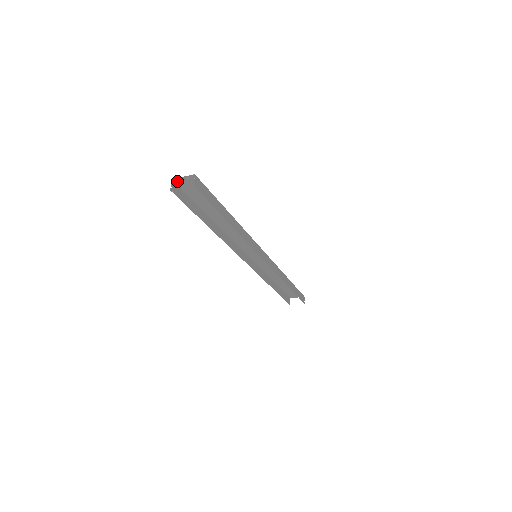
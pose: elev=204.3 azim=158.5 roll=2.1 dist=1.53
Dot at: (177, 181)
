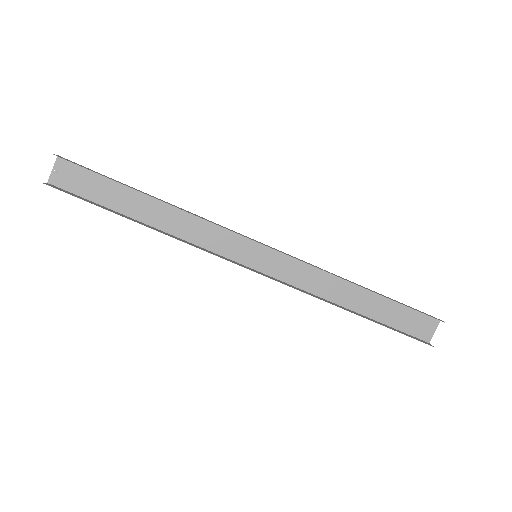
Dot at: (54, 182)
